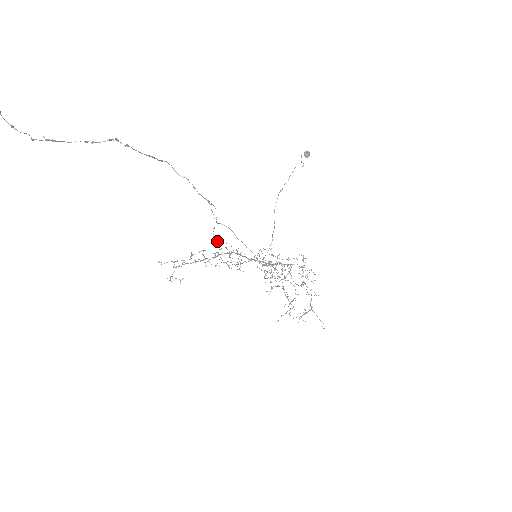
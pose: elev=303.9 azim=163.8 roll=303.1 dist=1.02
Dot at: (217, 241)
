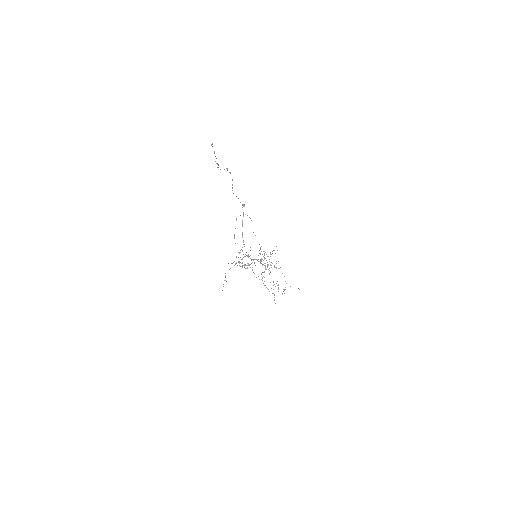
Dot at: occluded
